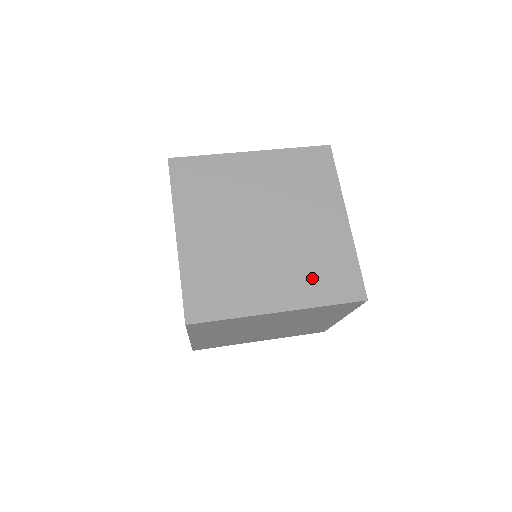
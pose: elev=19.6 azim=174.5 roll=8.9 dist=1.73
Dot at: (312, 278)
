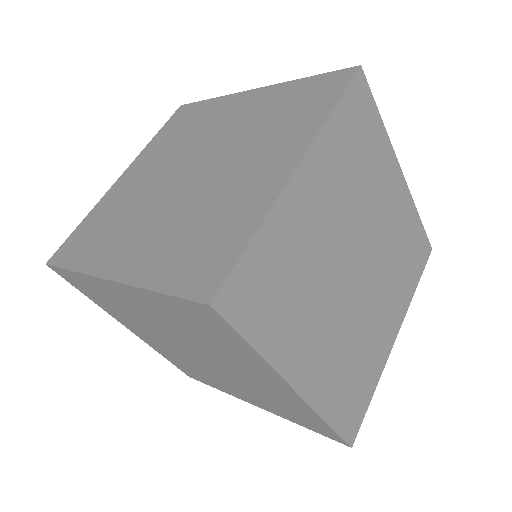
Dot at: (176, 246)
